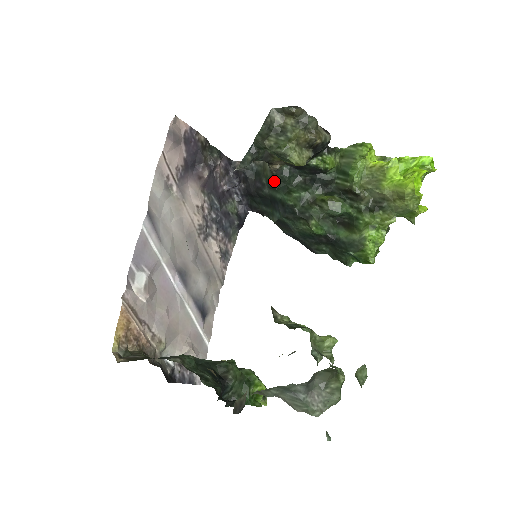
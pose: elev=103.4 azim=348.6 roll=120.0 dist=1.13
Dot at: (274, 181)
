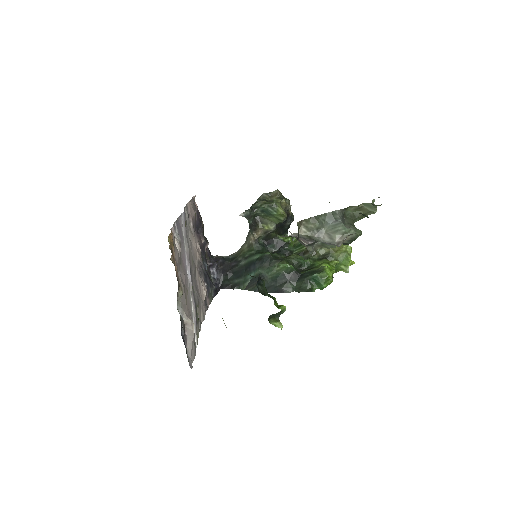
Dot at: (252, 250)
